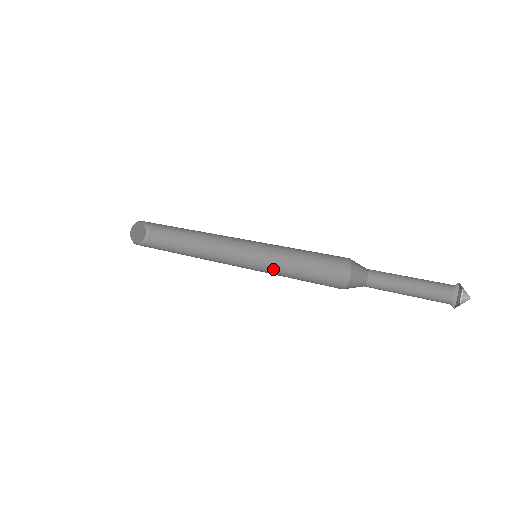
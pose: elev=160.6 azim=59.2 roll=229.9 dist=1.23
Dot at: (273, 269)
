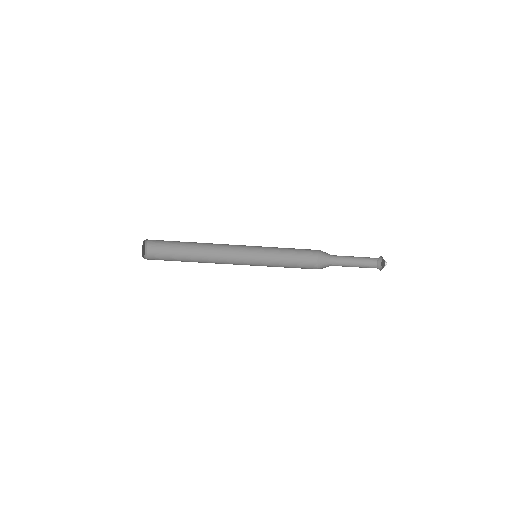
Dot at: occluded
